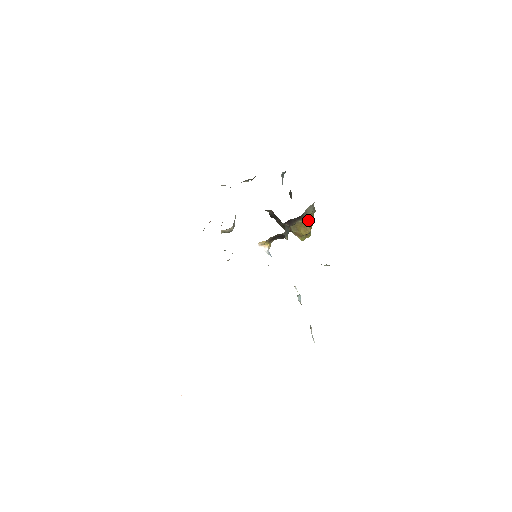
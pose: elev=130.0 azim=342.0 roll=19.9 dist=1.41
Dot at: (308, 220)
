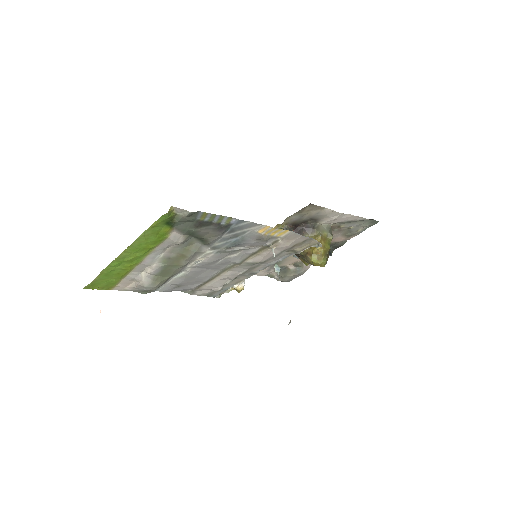
Dot at: (320, 236)
